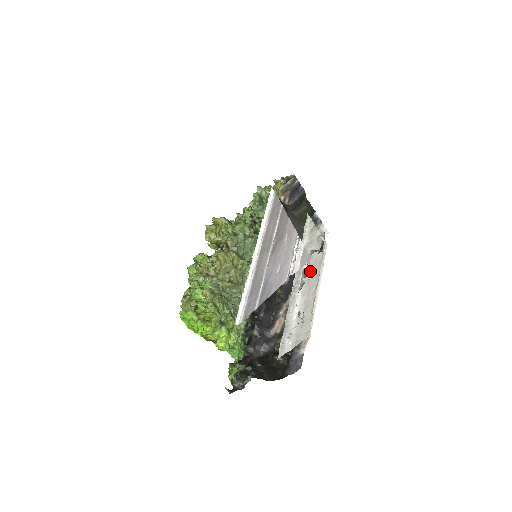
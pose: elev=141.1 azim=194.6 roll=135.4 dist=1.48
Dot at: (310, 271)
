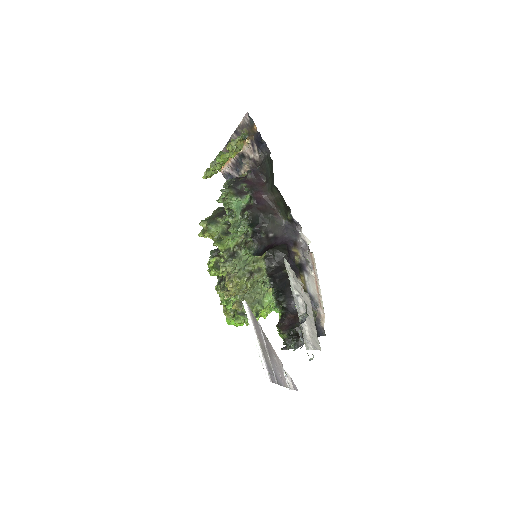
Dot at: occluded
